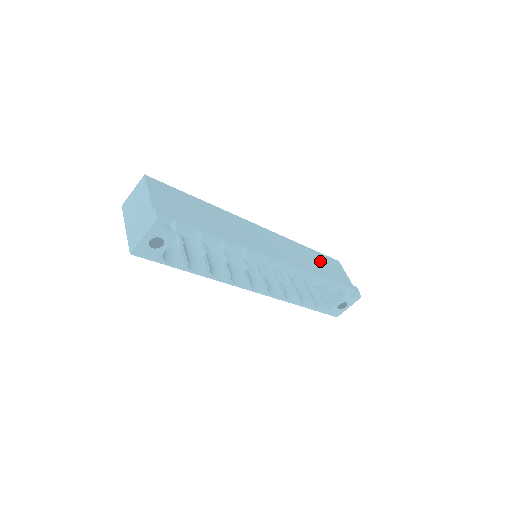
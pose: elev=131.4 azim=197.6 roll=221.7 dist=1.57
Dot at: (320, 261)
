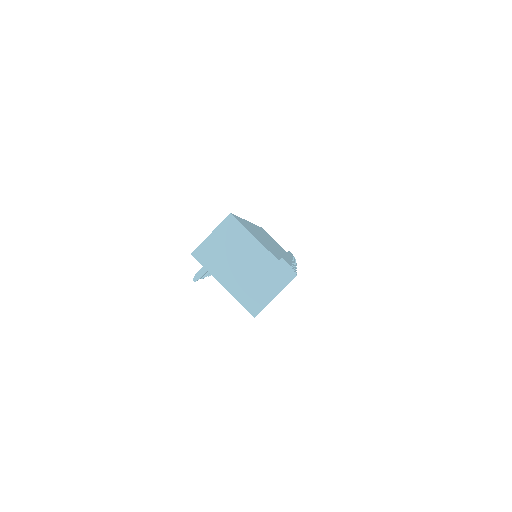
Dot at: (270, 237)
